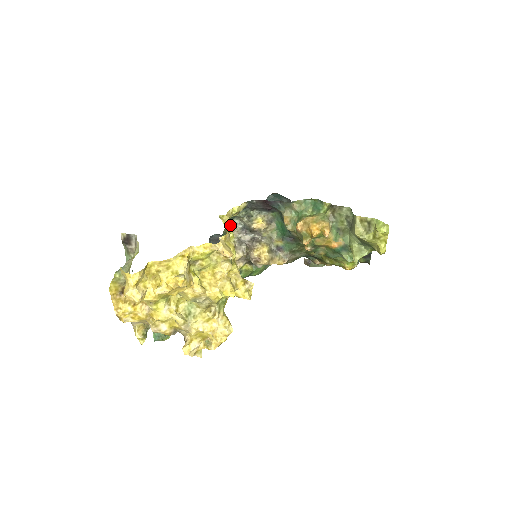
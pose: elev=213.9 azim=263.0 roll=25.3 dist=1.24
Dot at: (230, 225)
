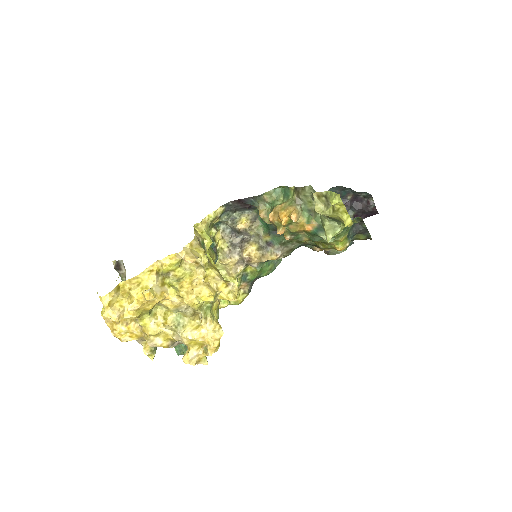
Dot at: (216, 231)
